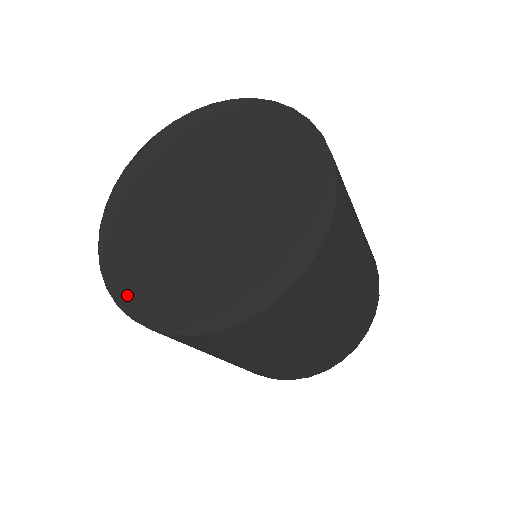
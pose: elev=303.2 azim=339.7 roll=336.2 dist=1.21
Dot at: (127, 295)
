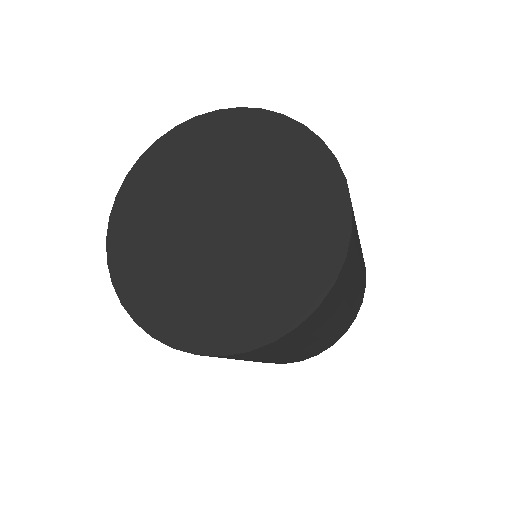
Dot at: (179, 335)
